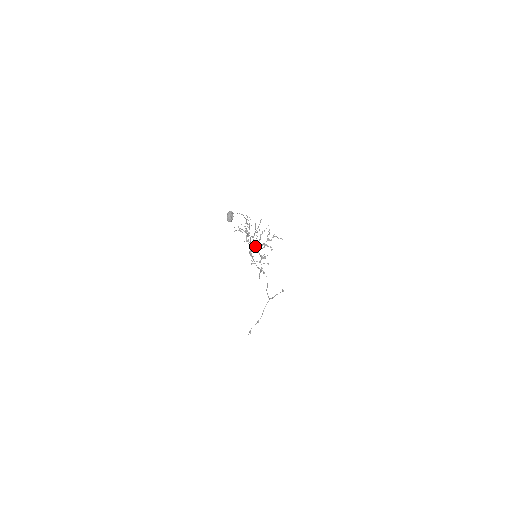
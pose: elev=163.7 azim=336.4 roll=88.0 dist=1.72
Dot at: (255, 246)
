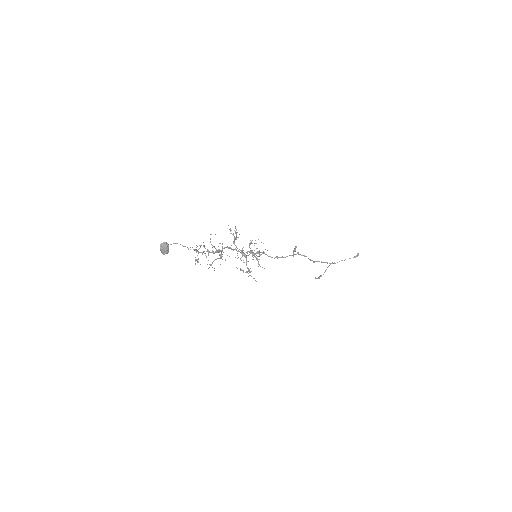
Dot at: (244, 253)
